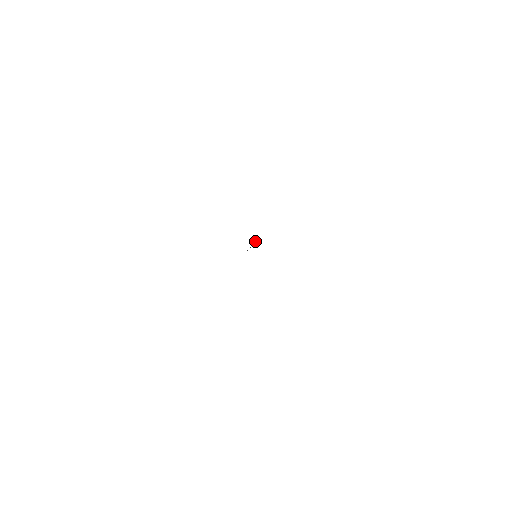
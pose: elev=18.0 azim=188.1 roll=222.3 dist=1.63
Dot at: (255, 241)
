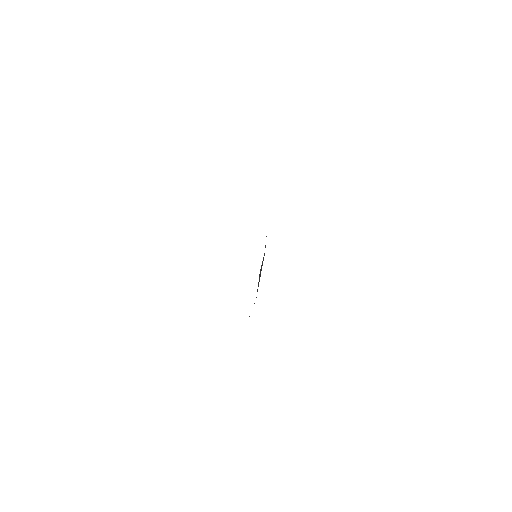
Dot at: occluded
